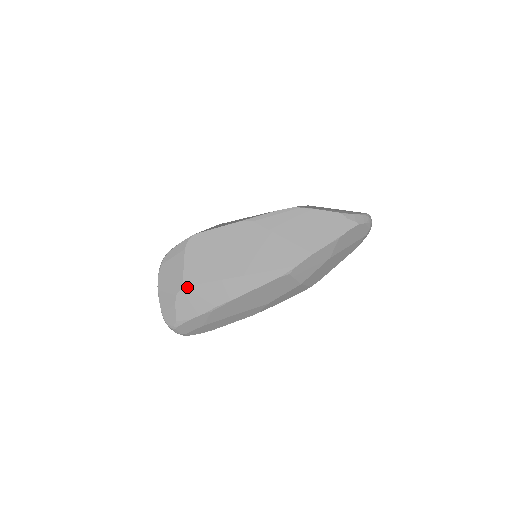
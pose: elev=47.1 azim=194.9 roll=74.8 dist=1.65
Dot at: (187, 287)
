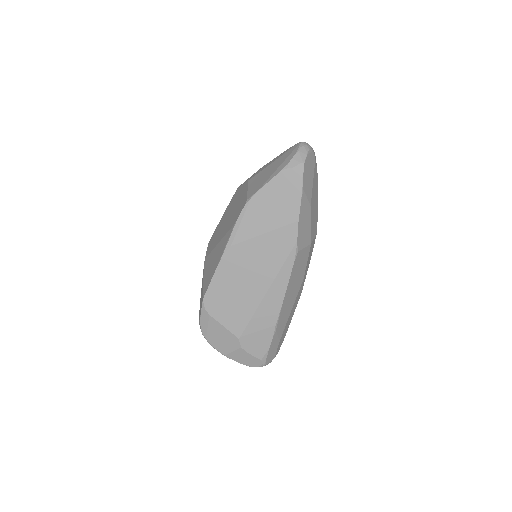
Dot at: (242, 335)
